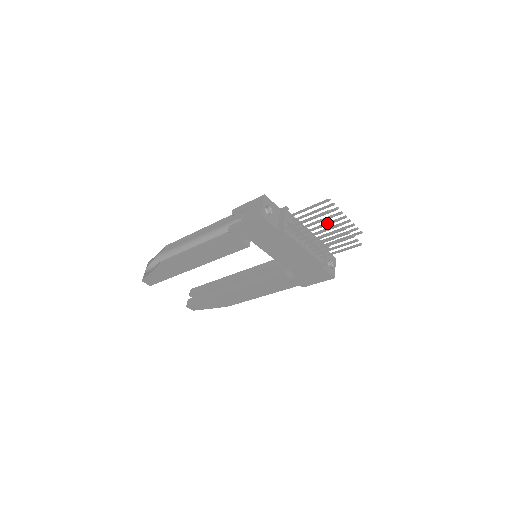
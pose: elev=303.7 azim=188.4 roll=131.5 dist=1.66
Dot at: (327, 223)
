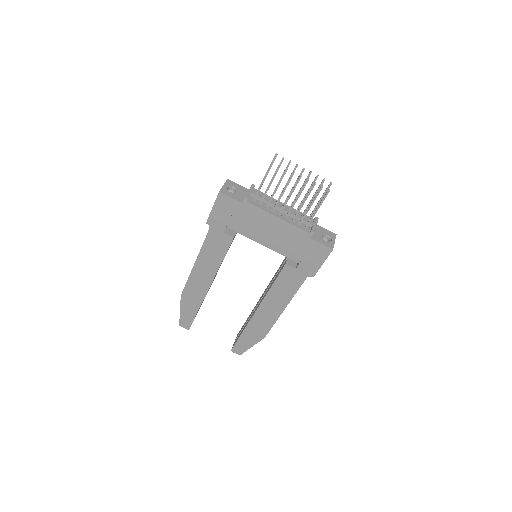
Dot at: (281, 177)
